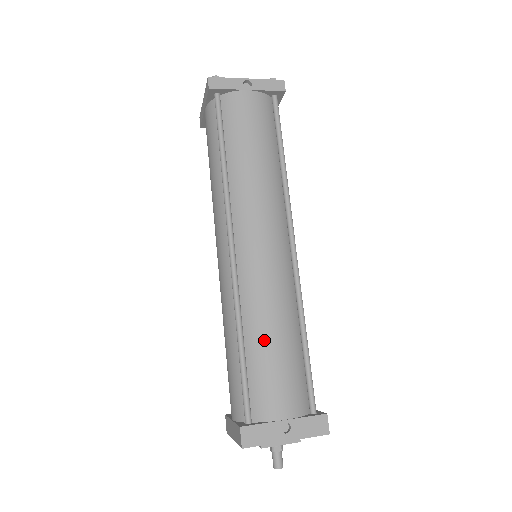
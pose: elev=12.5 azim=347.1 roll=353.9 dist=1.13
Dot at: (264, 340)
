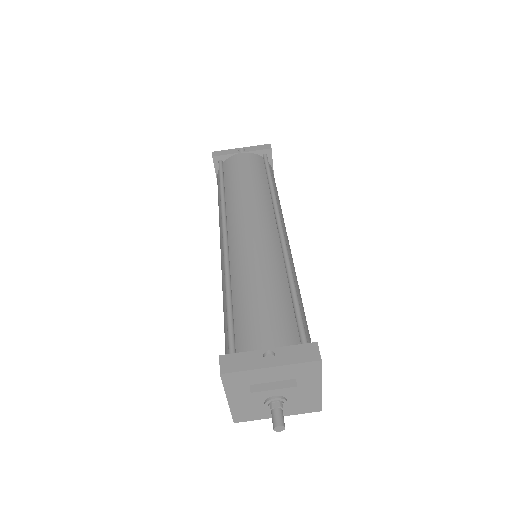
Dot at: (249, 289)
